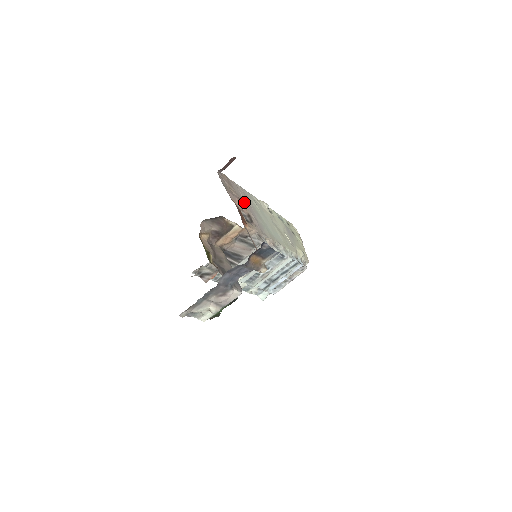
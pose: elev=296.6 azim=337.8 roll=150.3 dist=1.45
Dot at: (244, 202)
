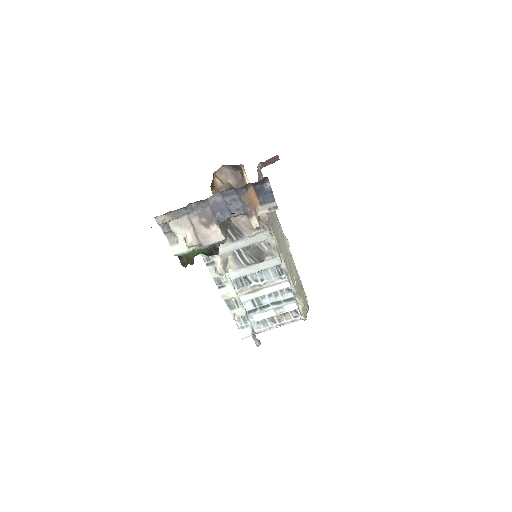
Dot at: occluded
